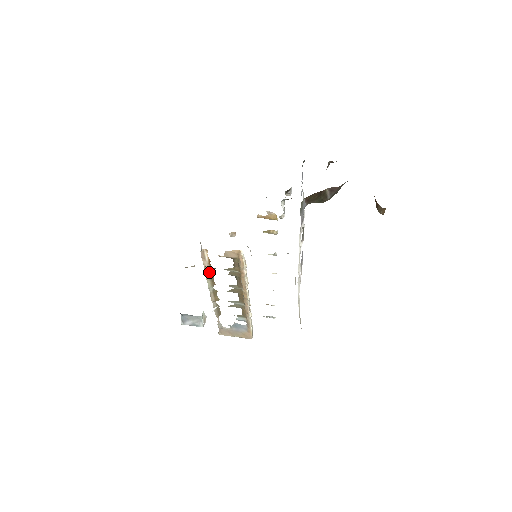
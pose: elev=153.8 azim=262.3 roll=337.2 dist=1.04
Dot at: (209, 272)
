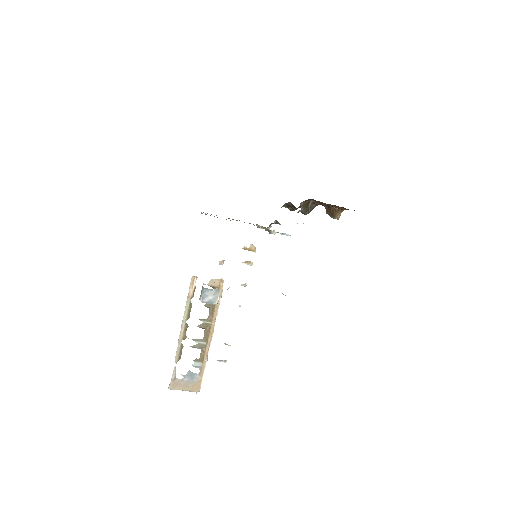
Dot at: (190, 302)
